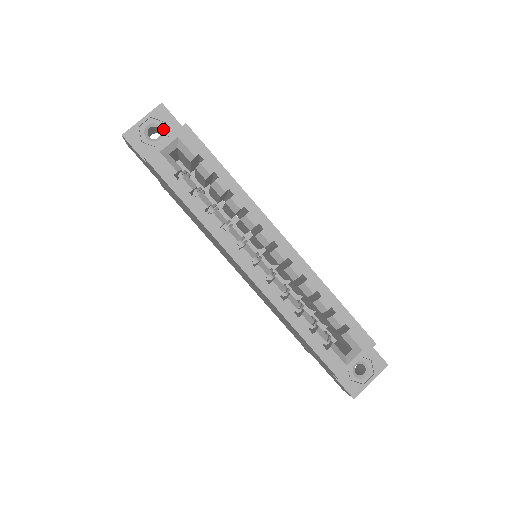
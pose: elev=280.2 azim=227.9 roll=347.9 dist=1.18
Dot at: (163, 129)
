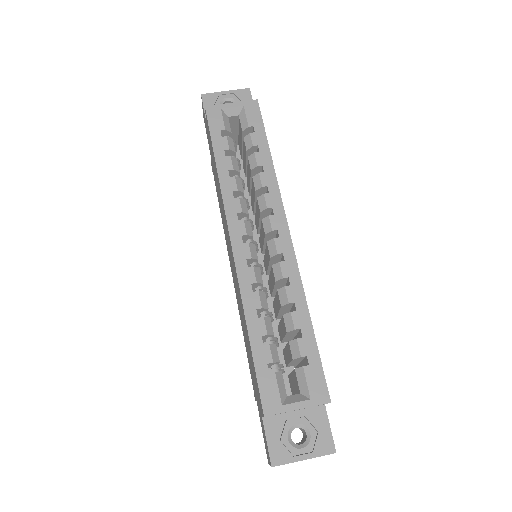
Dot at: occluded
